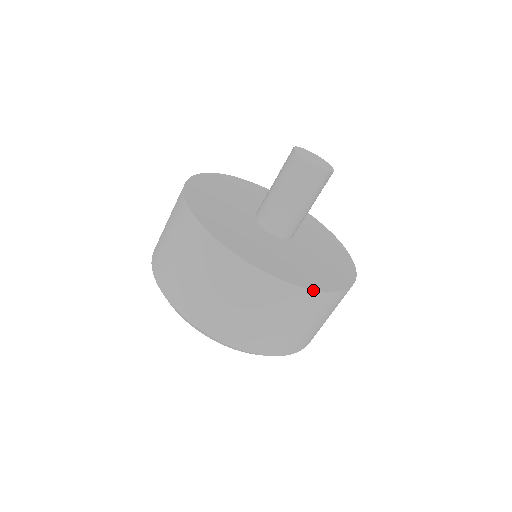
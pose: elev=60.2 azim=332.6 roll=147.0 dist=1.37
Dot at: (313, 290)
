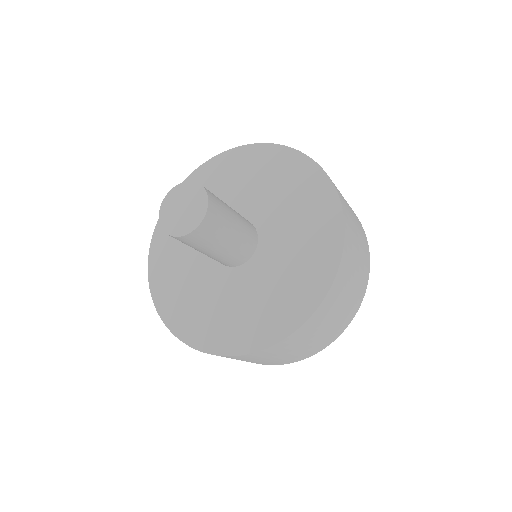
Dot at: occluded
